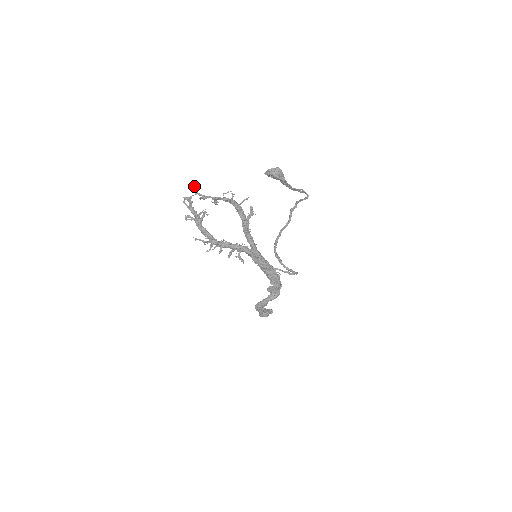
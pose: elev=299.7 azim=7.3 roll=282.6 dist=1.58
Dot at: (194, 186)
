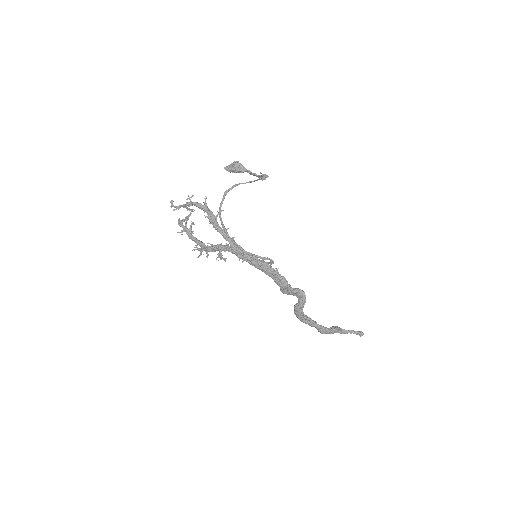
Dot at: (171, 201)
